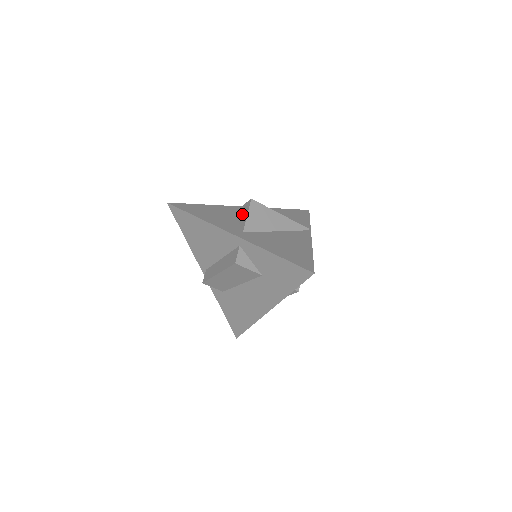
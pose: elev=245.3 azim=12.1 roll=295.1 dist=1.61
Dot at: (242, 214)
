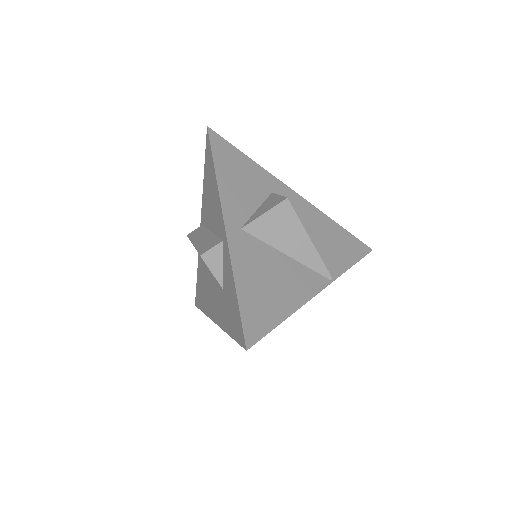
Dot at: (266, 205)
